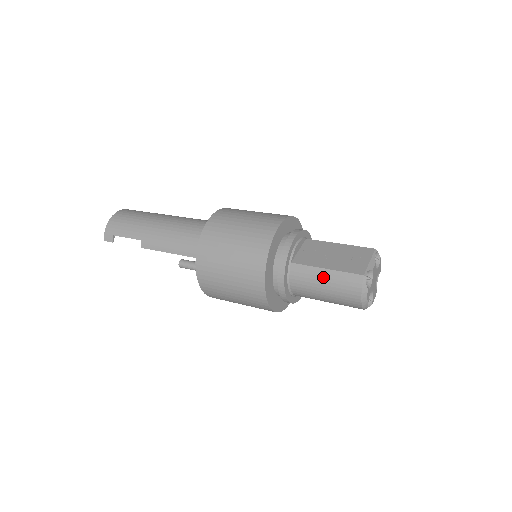
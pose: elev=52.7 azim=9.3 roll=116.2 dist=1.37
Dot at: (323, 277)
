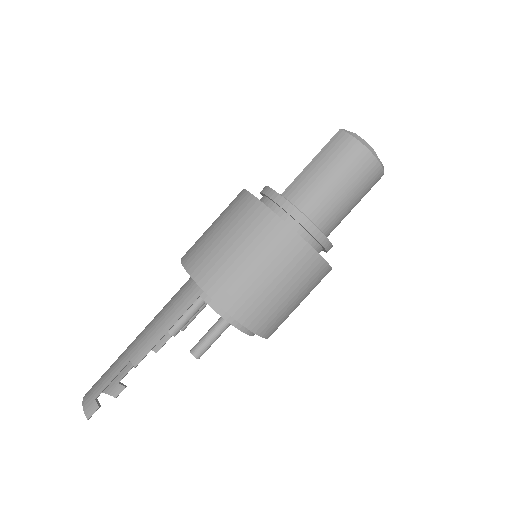
Dot at: (315, 167)
